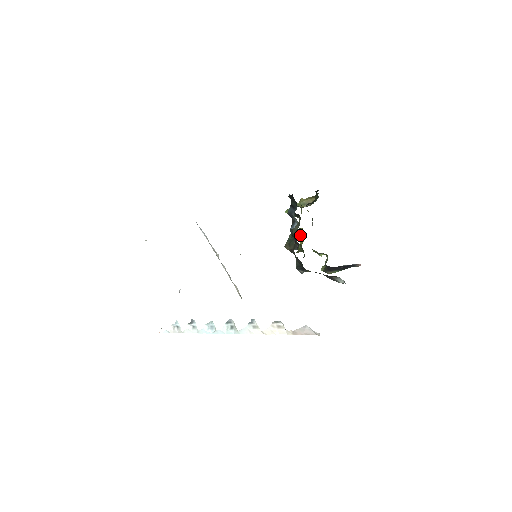
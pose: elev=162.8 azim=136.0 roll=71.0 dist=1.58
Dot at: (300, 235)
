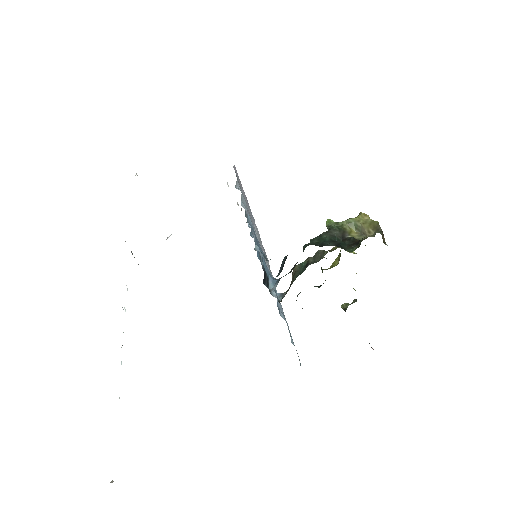
Dot at: occluded
